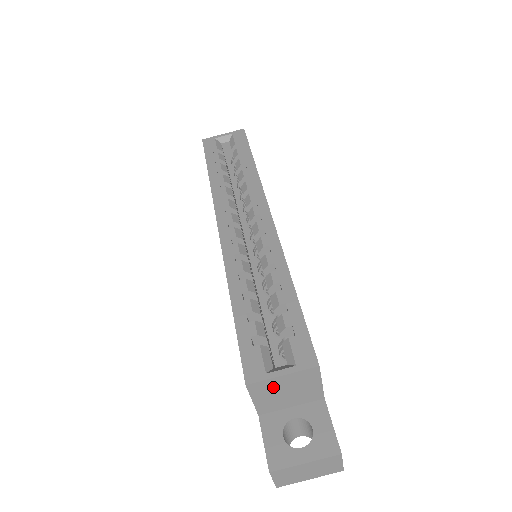
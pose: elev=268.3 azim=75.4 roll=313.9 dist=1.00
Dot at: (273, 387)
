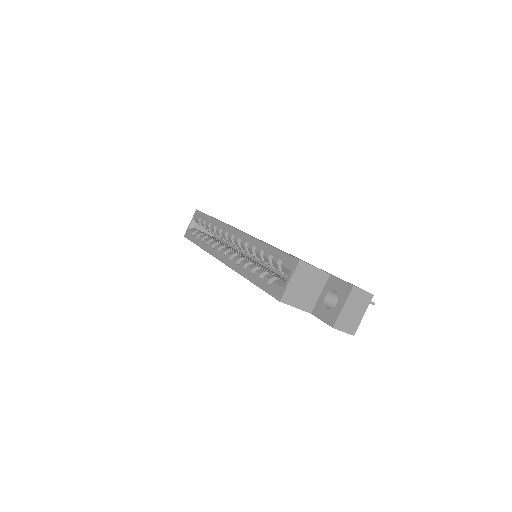
Dot at: (295, 291)
